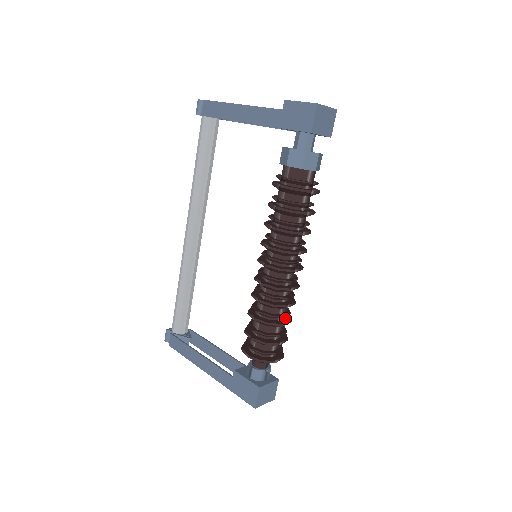
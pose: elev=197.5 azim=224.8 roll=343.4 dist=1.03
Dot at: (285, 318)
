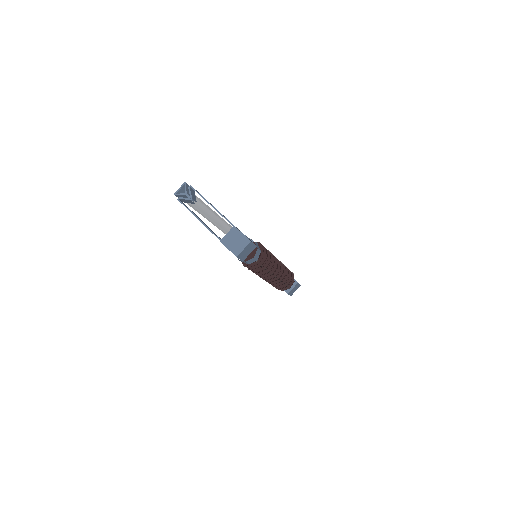
Dot at: (285, 276)
